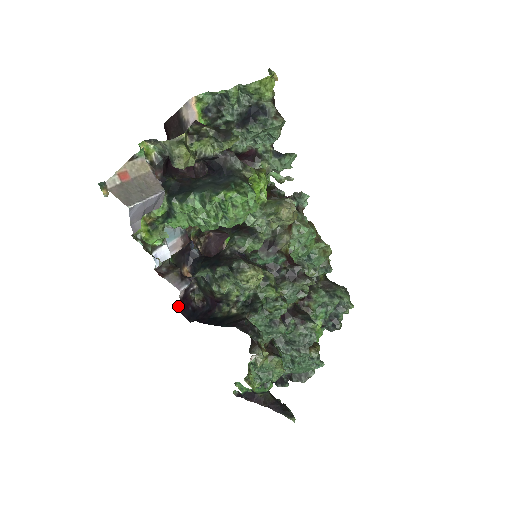
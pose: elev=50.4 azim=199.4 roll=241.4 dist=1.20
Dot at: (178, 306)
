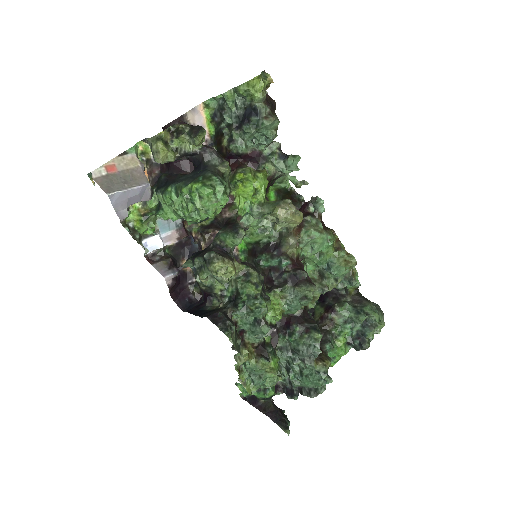
Dot at: (172, 295)
